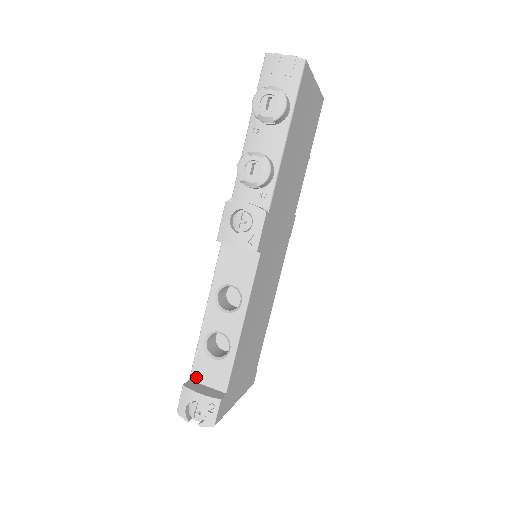
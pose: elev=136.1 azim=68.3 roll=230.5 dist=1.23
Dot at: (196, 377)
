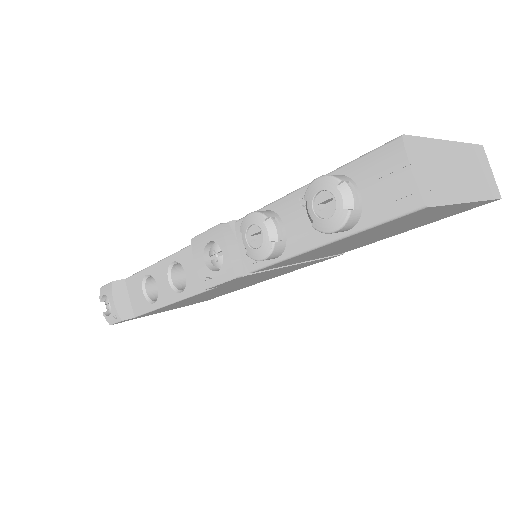
Dot at: (128, 284)
